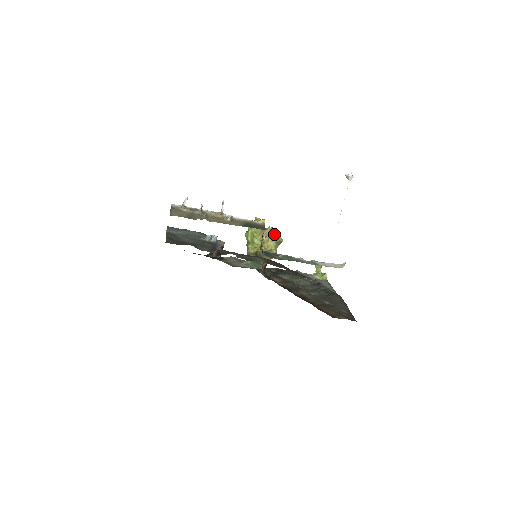
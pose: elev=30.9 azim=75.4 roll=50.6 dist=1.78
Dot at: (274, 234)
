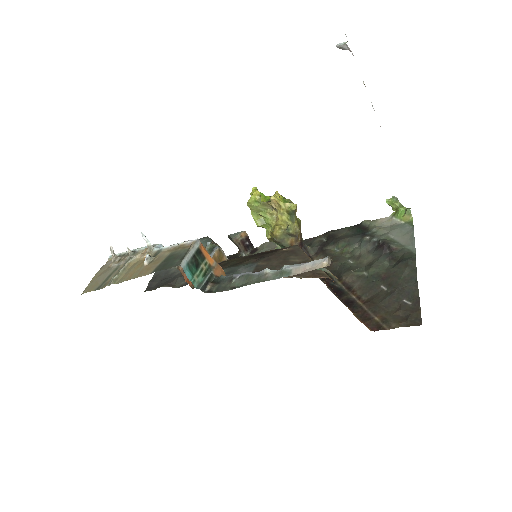
Dot at: (279, 204)
